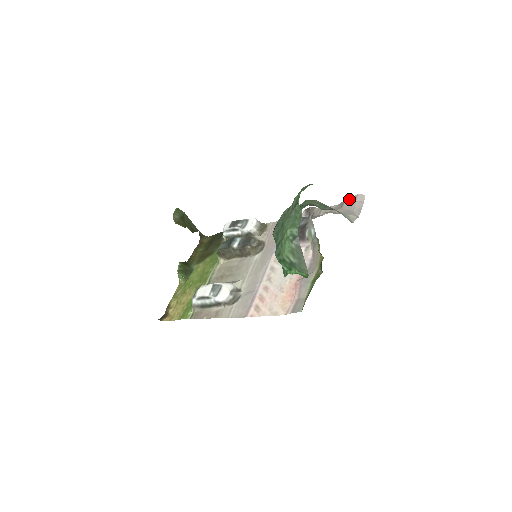
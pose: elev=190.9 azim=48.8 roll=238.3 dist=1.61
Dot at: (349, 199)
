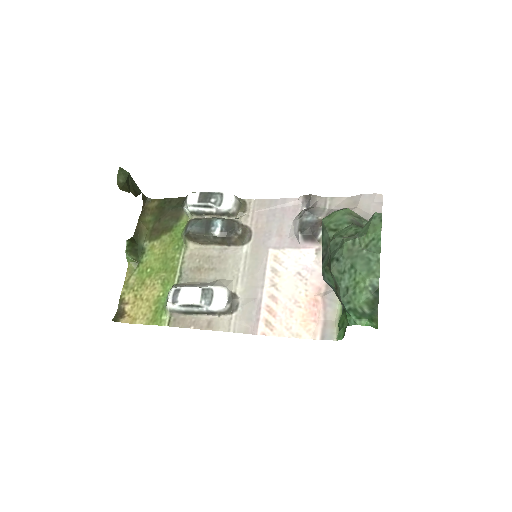
Dot at: (365, 197)
